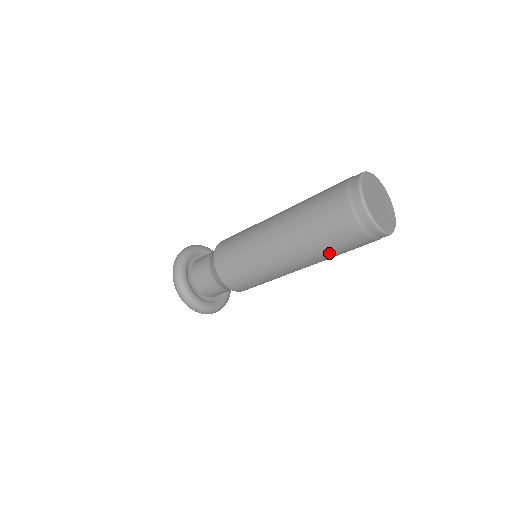
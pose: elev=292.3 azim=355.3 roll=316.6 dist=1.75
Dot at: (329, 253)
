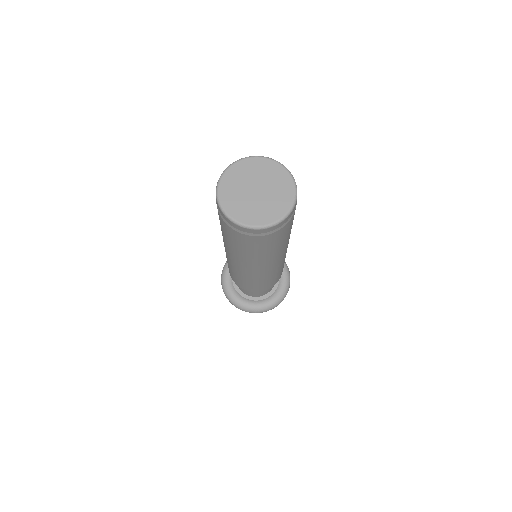
Dot at: (259, 254)
